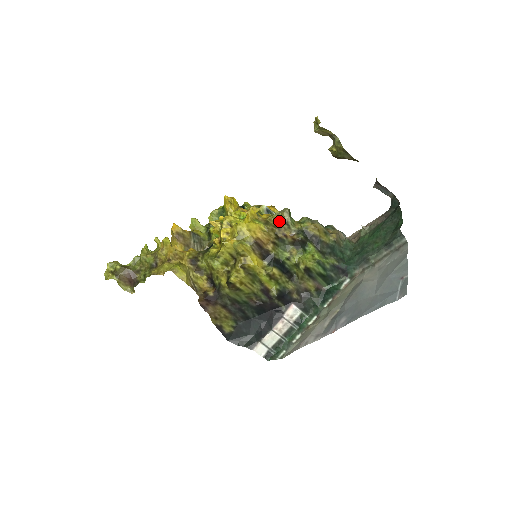
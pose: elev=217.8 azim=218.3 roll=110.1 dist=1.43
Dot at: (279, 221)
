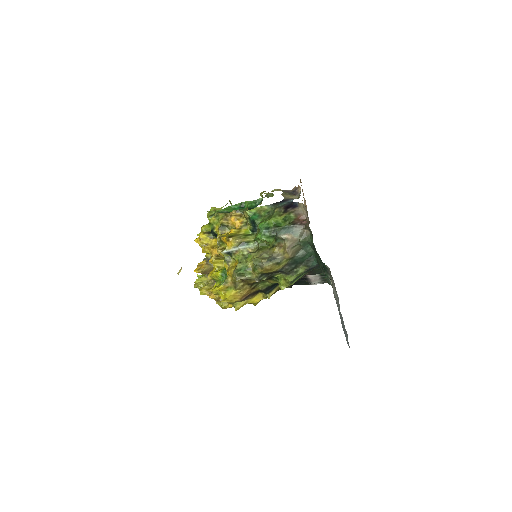
Dot at: (241, 279)
